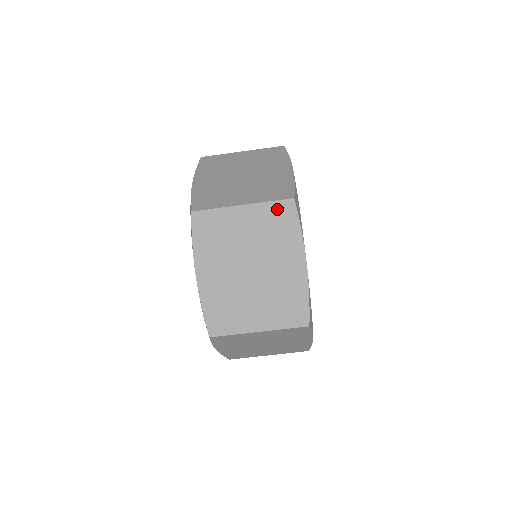
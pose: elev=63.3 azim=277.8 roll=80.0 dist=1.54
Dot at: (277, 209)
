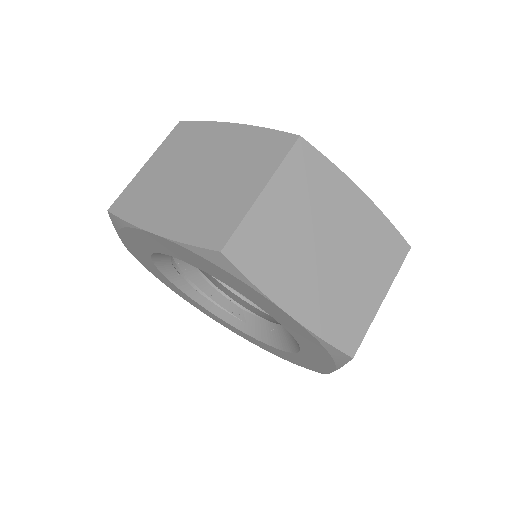
Dot at: (296, 162)
